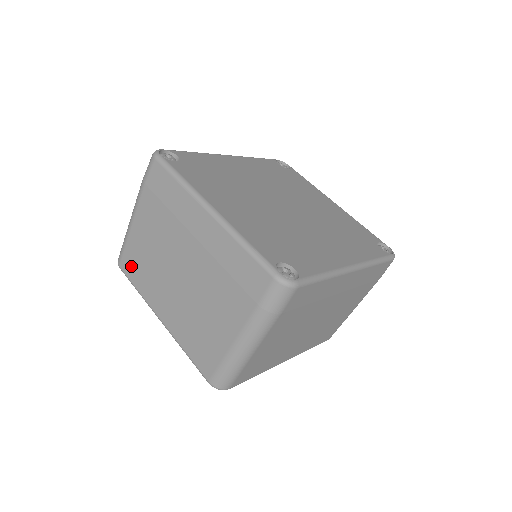
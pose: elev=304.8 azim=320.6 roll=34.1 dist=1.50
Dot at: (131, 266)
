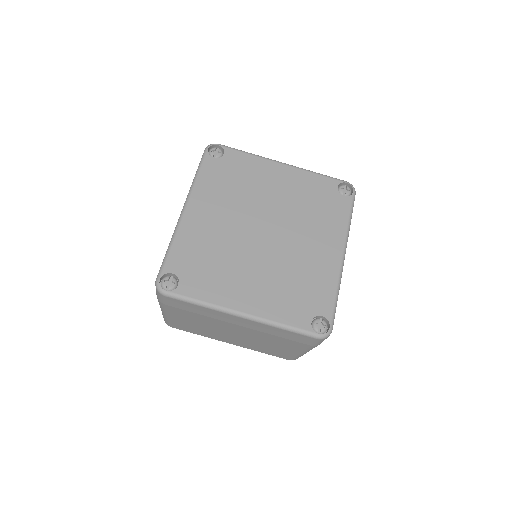
Dot at: (184, 328)
